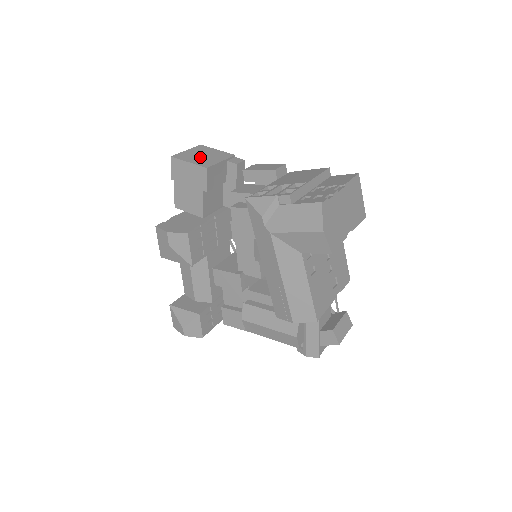
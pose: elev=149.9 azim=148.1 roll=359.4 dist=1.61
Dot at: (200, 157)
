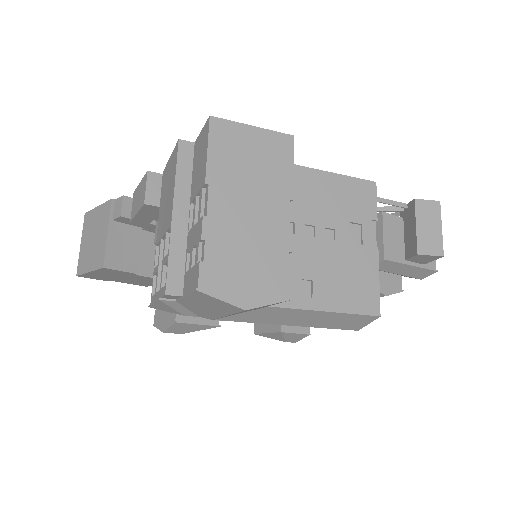
Dot at: (92, 247)
